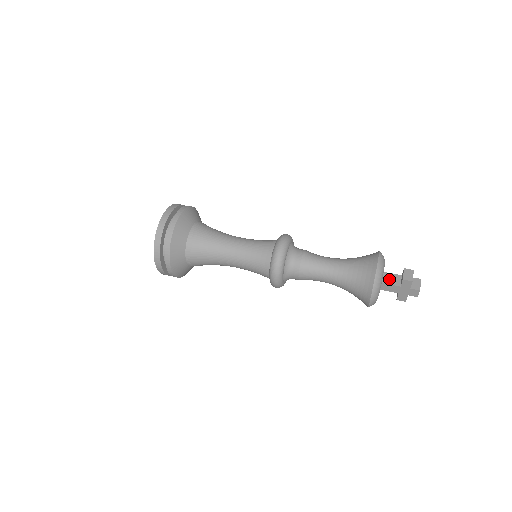
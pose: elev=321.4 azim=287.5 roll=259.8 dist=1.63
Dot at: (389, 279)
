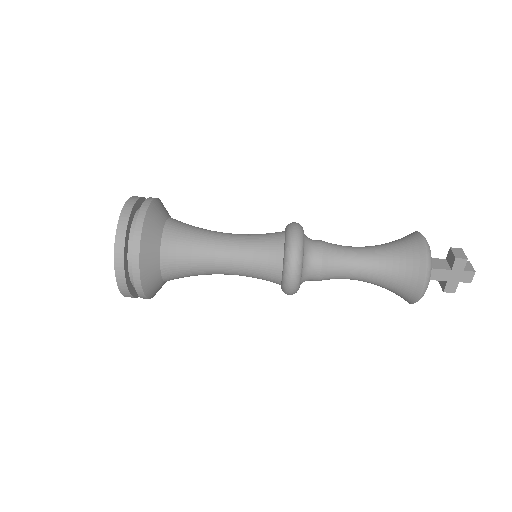
Dot at: (434, 264)
